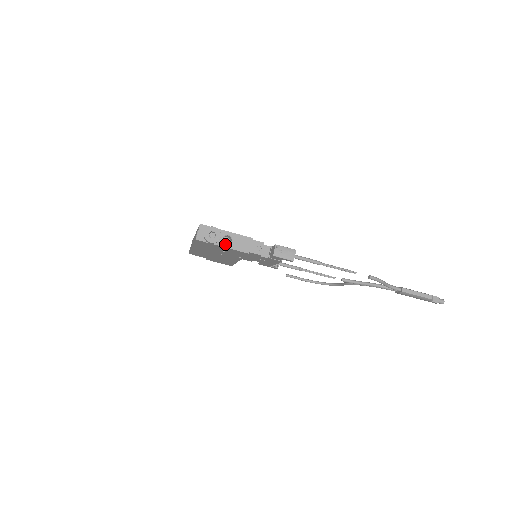
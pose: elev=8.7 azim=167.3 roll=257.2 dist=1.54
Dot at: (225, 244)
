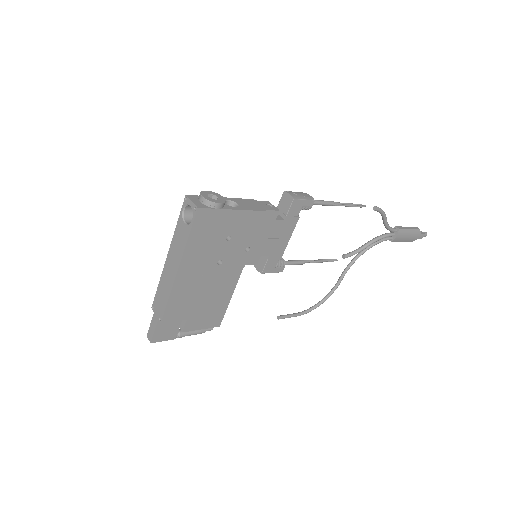
Dot at: (234, 207)
